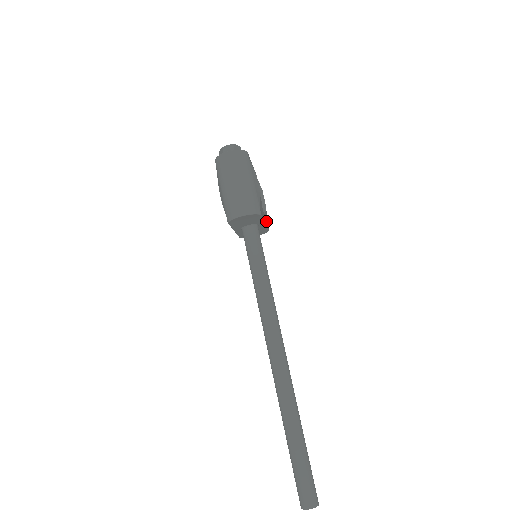
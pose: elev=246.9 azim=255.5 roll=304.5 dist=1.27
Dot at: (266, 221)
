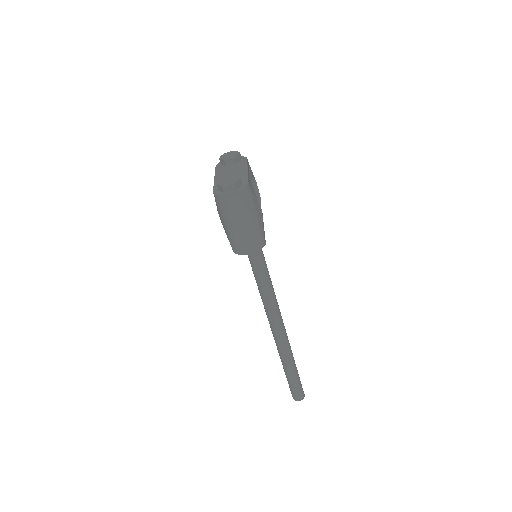
Dot at: occluded
